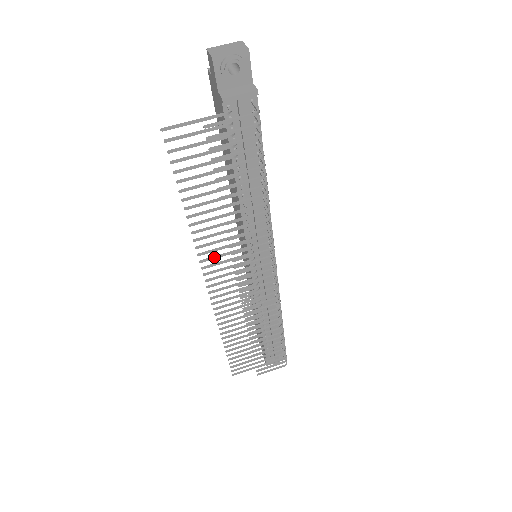
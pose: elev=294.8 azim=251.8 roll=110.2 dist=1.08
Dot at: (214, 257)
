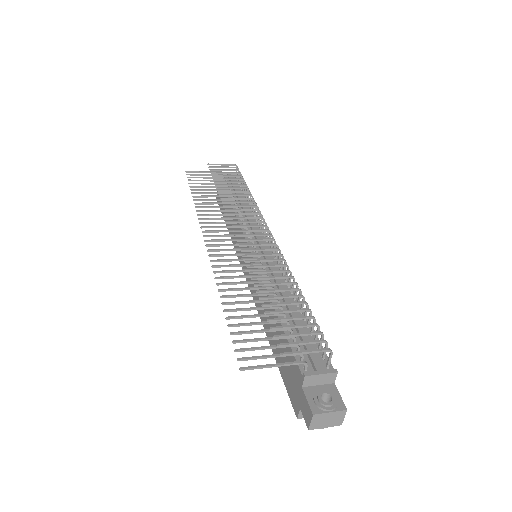
Dot at: (212, 222)
